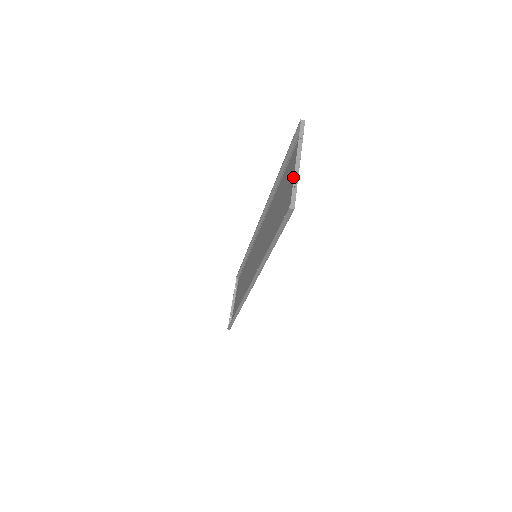
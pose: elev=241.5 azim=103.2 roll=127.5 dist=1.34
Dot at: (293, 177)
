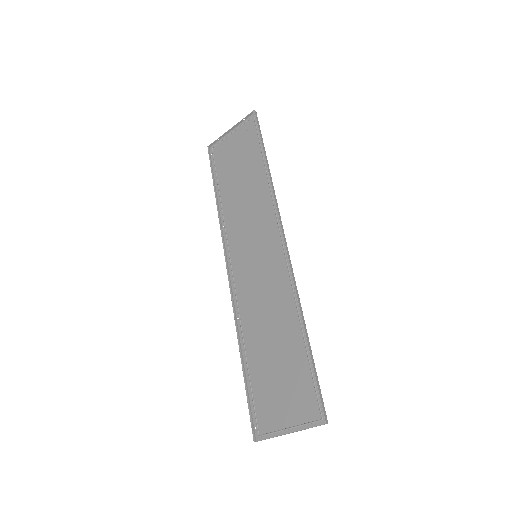
Dot at: (285, 413)
